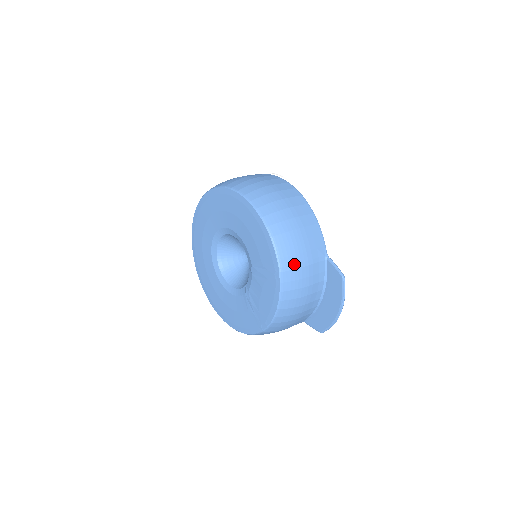
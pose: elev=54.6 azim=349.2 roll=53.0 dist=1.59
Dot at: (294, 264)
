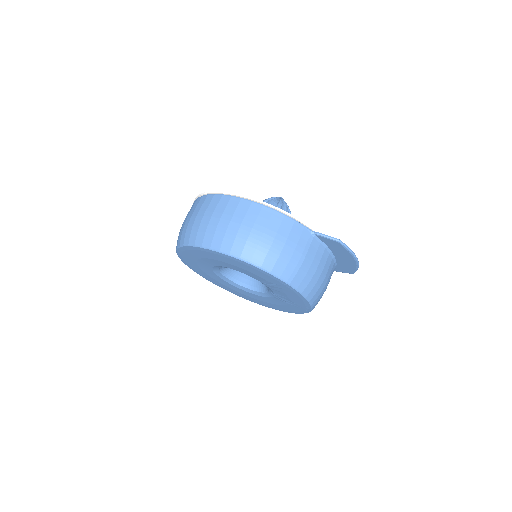
Dot at: (294, 269)
